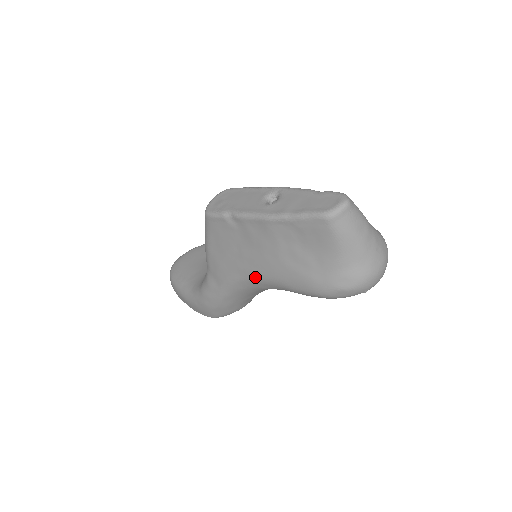
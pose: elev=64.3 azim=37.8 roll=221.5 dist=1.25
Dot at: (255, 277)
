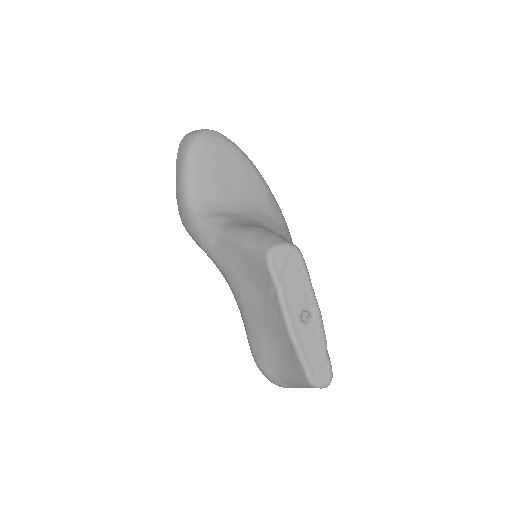
Dot at: (239, 300)
